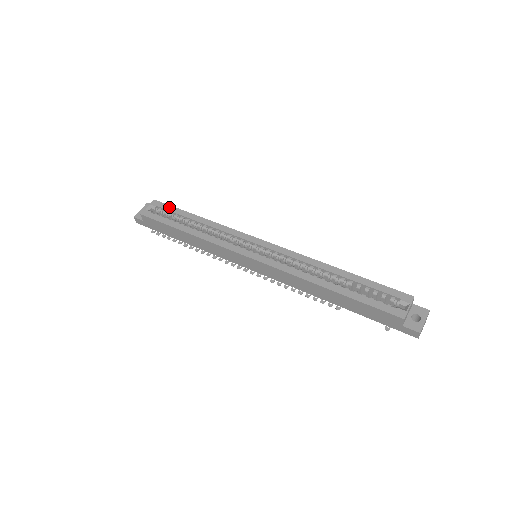
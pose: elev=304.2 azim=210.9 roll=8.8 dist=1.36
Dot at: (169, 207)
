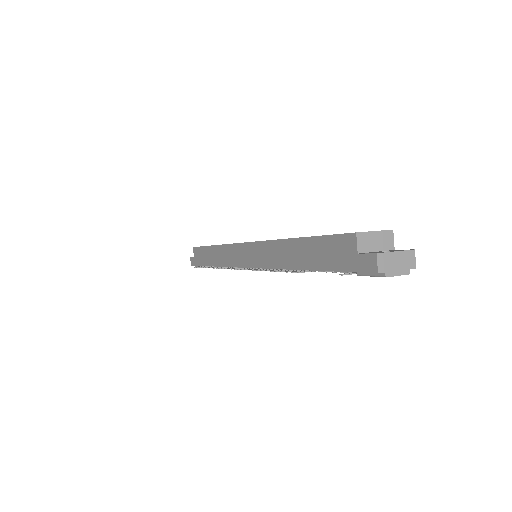
Dot at: occluded
